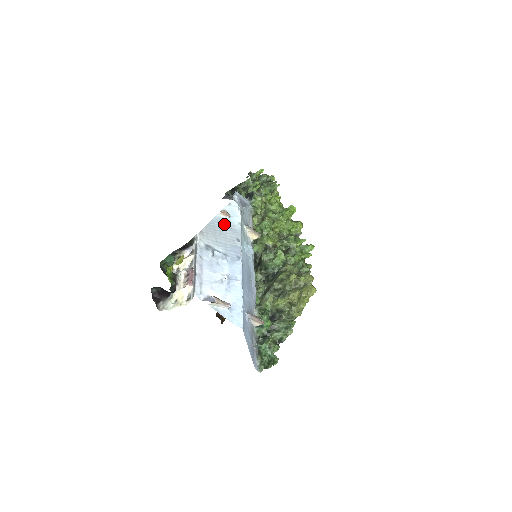
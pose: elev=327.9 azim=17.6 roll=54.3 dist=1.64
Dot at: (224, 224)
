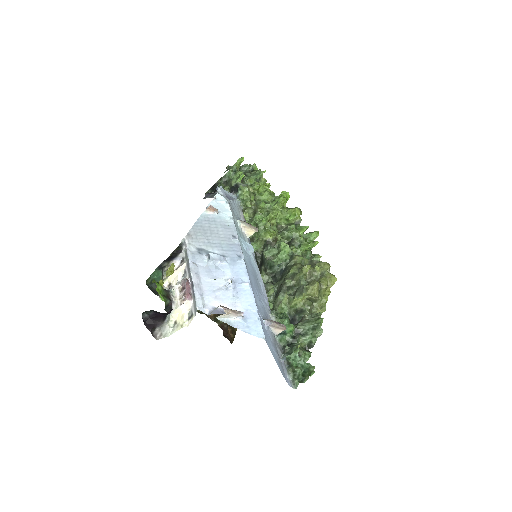
Dot at: (213, 222)
